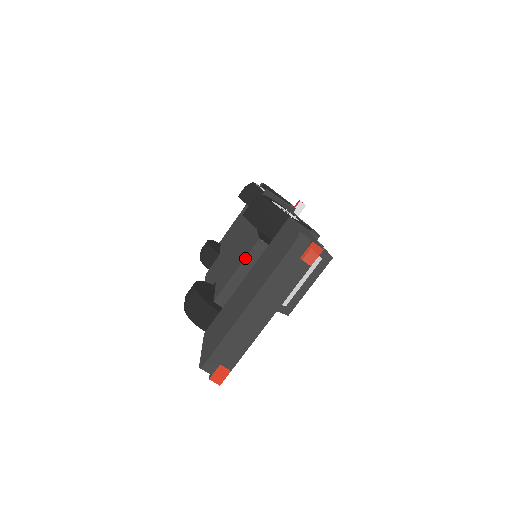
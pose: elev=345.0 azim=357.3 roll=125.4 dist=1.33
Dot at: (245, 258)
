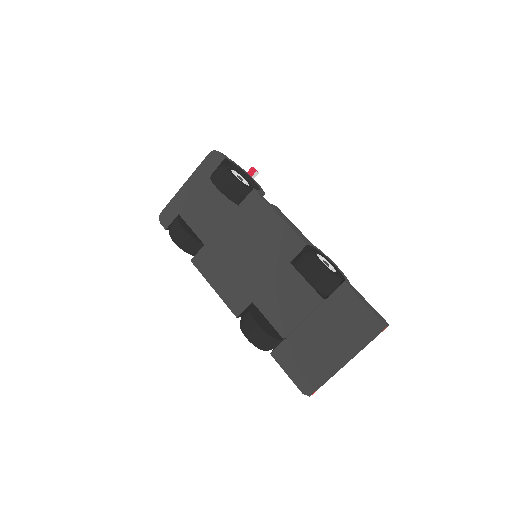
Dot at: (311, 312)
